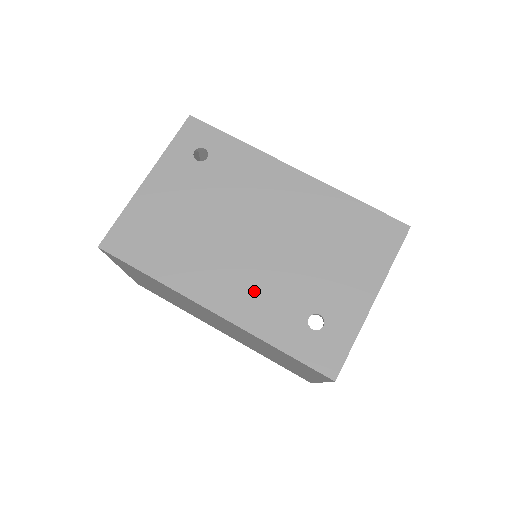
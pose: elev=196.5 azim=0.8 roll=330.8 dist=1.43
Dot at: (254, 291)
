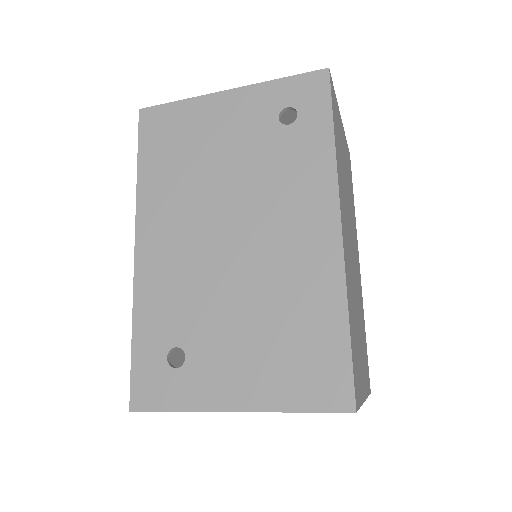
Dot at: (174, 274)
